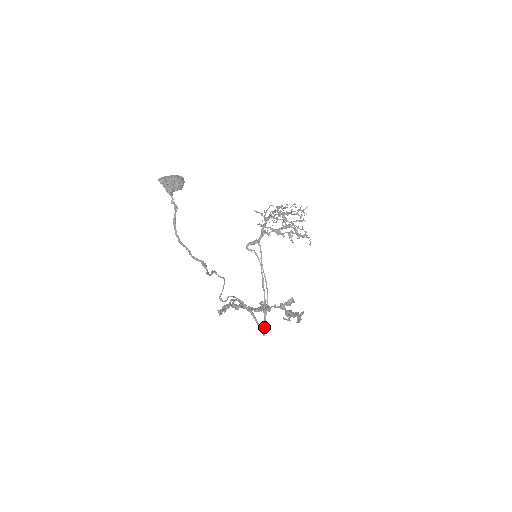
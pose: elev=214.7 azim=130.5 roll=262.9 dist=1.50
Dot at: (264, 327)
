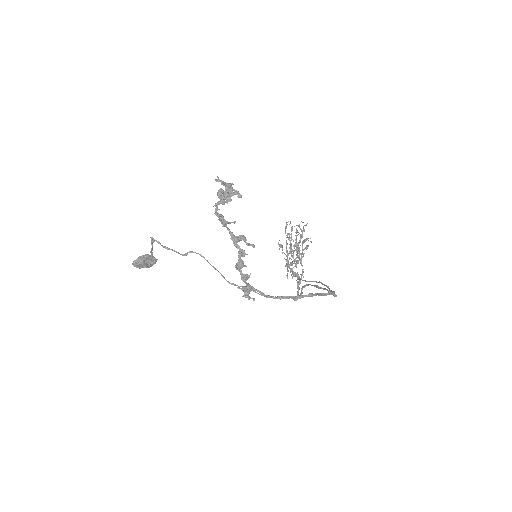
Dot at: occluded
